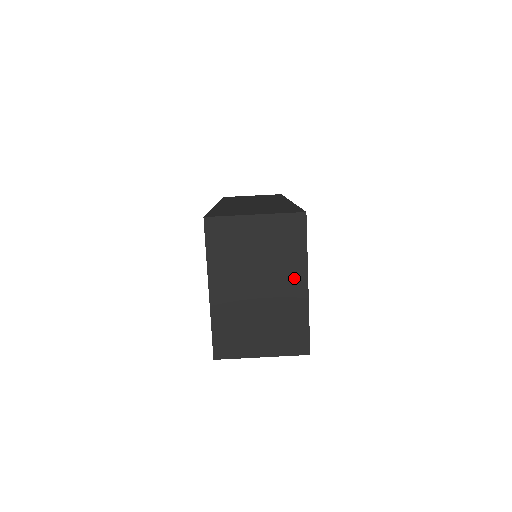
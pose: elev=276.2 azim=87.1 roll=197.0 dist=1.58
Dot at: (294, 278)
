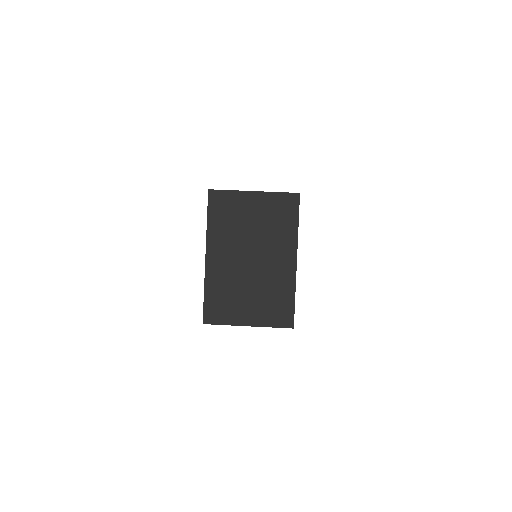
Dot at: (284, 252)
